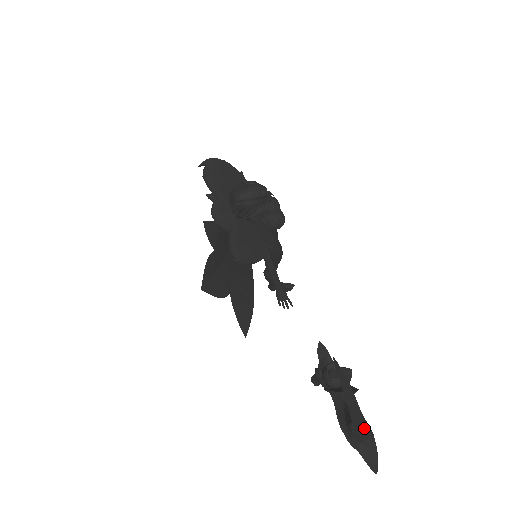
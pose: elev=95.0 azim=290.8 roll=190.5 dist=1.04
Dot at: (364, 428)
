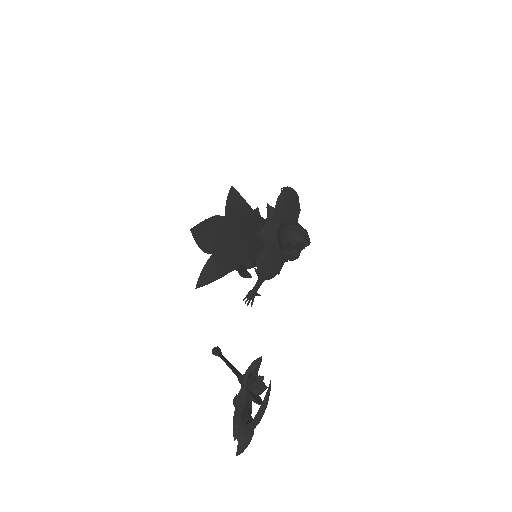
Dot at: occluded
